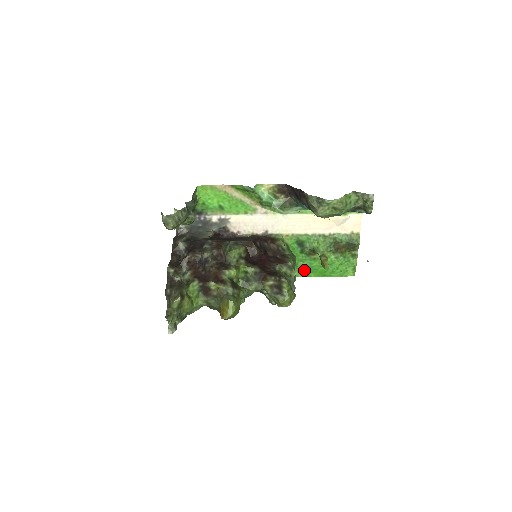
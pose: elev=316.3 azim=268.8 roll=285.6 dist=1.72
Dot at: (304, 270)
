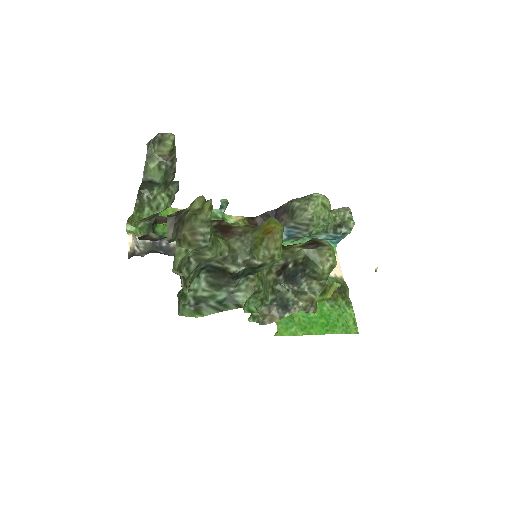
Dot at: (302, 324)
